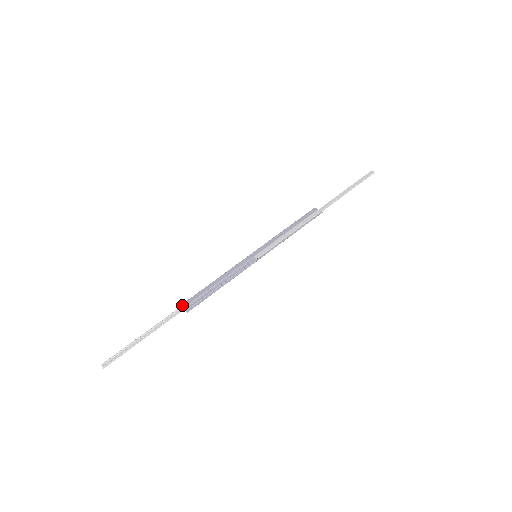
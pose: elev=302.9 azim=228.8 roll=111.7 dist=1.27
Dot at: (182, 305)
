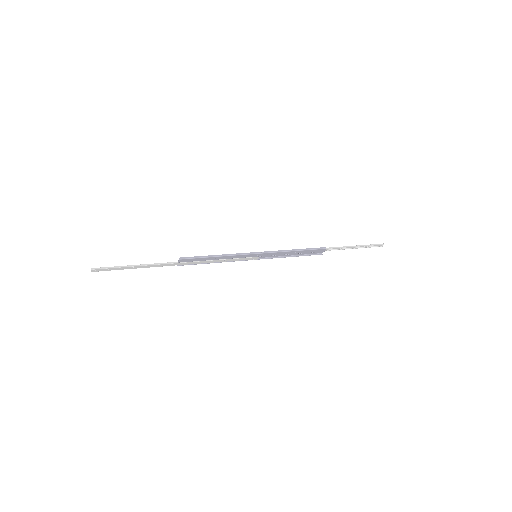
Dot at: (178, 263)
